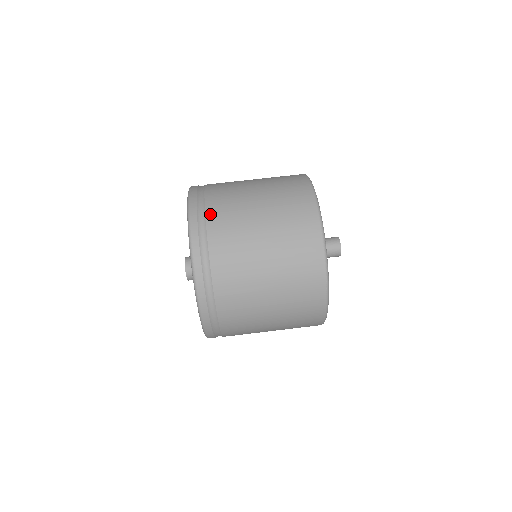
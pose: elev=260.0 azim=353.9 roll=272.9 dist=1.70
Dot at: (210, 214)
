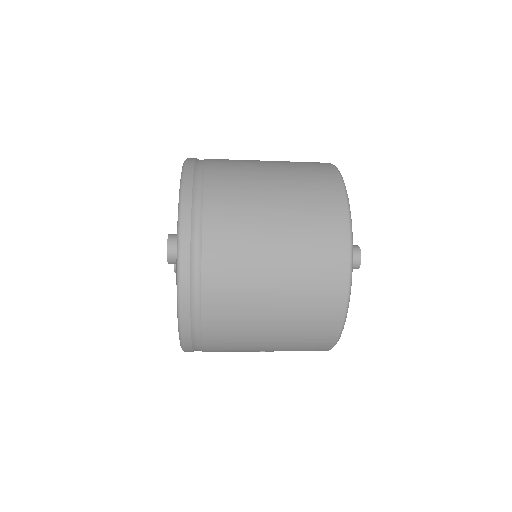
Dot at: (210, 170)
